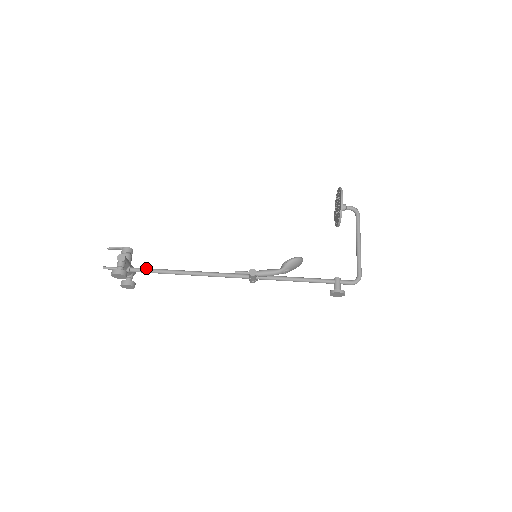
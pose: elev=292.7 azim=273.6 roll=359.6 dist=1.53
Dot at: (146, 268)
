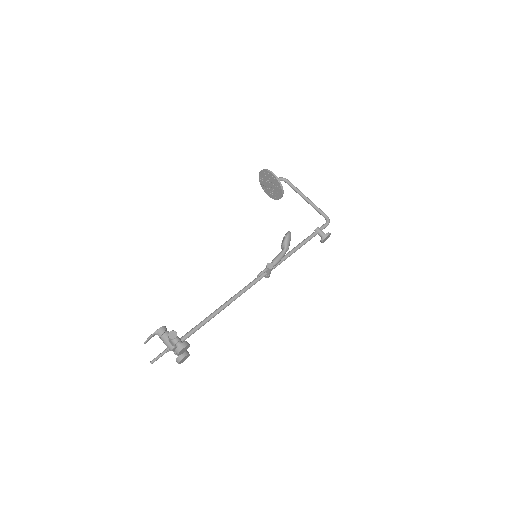
Dot at: (191, 330)
